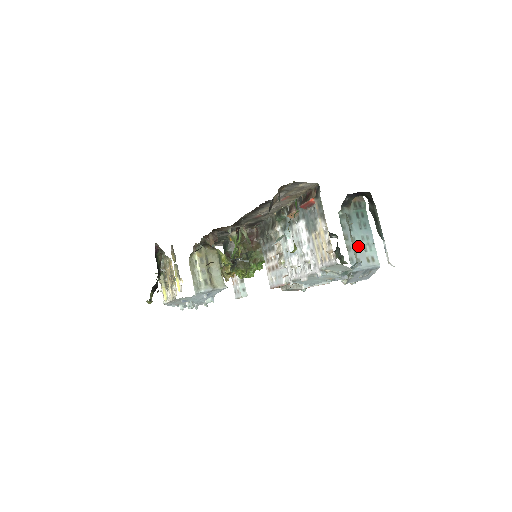
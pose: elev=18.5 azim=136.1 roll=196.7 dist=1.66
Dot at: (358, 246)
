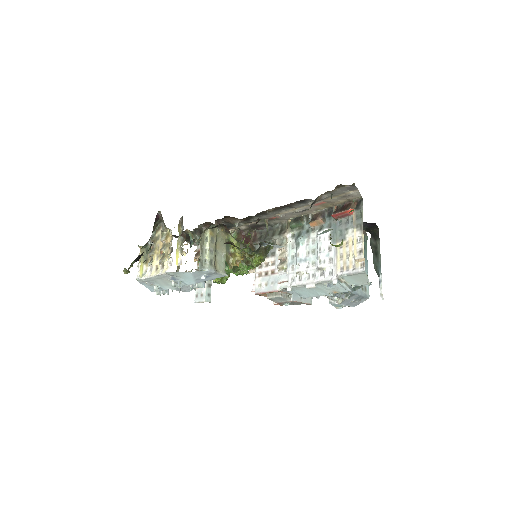
Dot at: occluded
